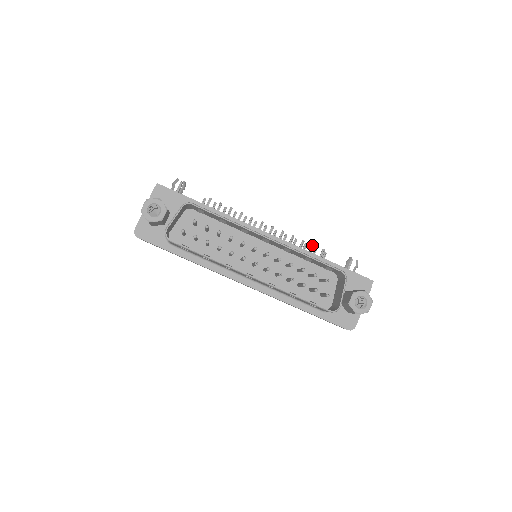
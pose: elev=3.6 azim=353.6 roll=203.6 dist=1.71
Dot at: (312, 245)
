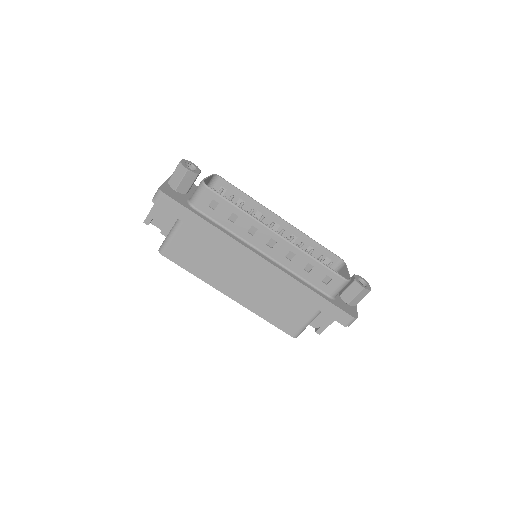
Dot at: occluded
